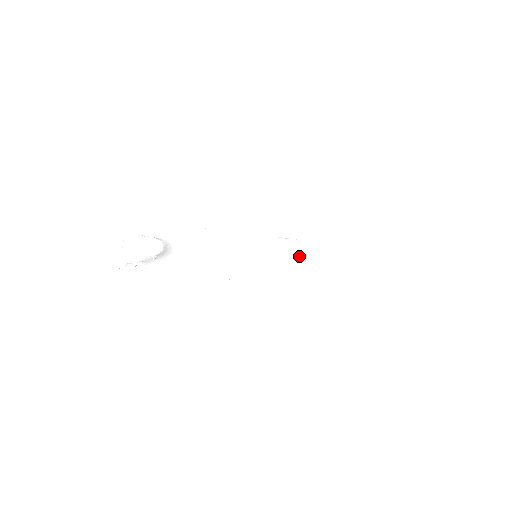
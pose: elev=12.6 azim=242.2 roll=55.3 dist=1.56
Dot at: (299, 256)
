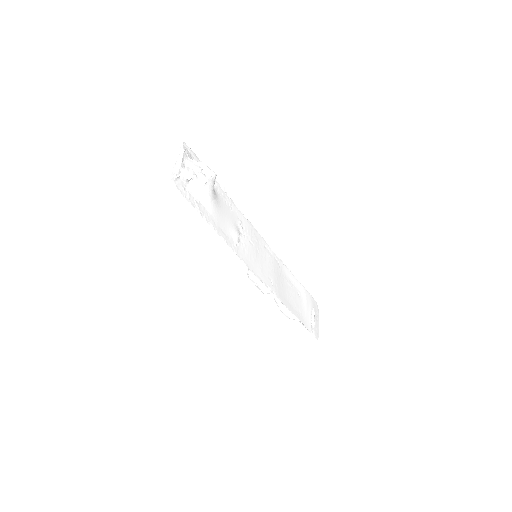
Dot at: (281, 277)
